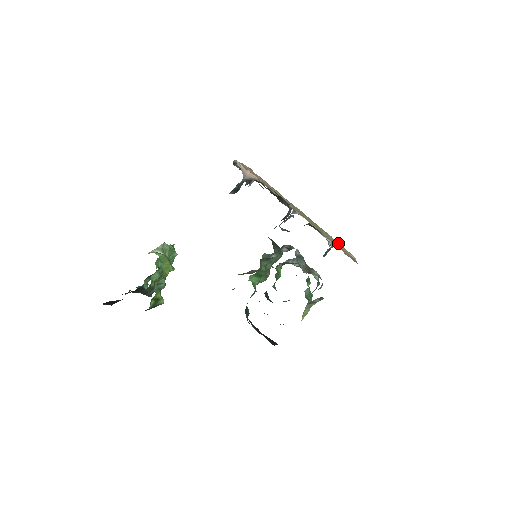
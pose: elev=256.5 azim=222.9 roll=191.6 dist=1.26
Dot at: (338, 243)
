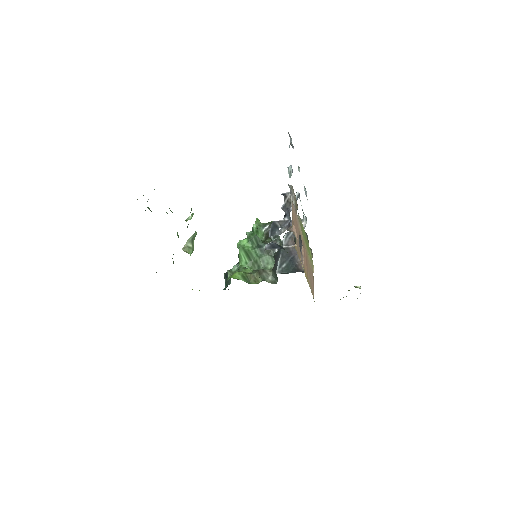
Dot at: (311, 257)
